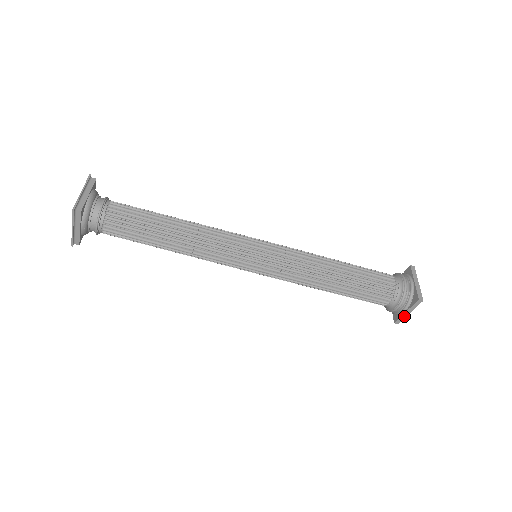
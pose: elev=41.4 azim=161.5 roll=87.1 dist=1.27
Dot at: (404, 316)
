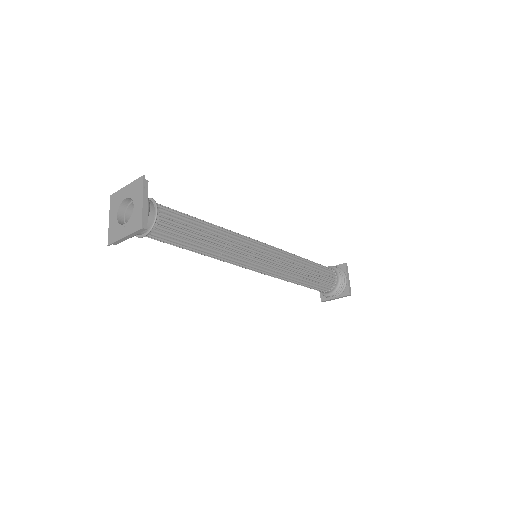
Dot at: occluded
